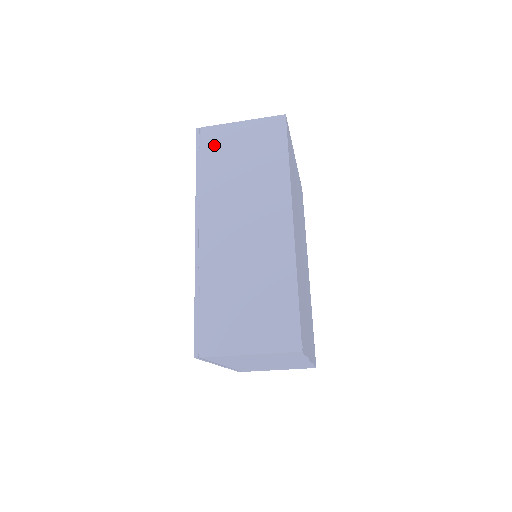
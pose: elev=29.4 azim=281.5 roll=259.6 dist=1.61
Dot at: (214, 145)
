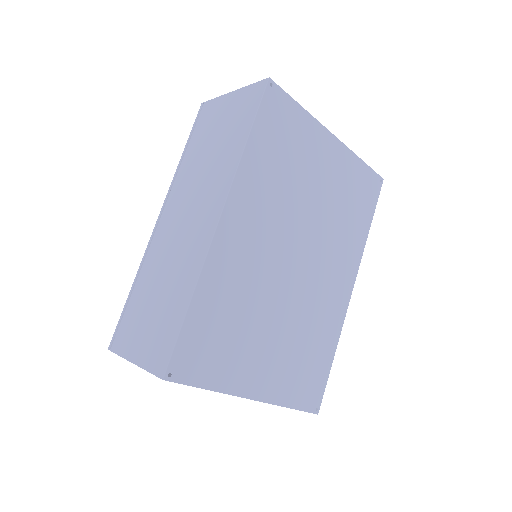
Dot at: (204, 122)
